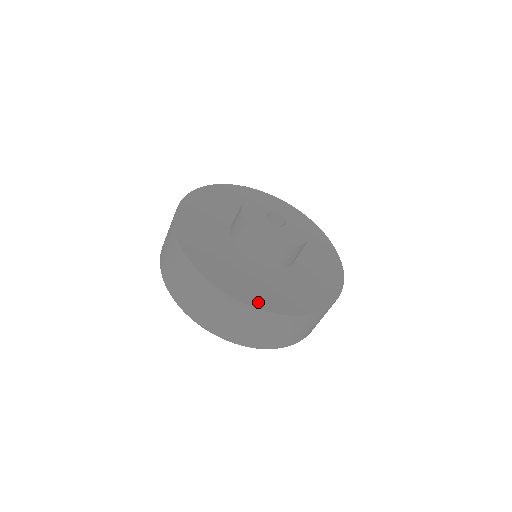
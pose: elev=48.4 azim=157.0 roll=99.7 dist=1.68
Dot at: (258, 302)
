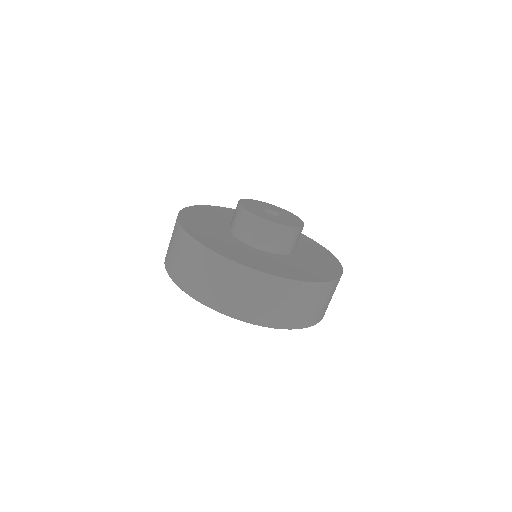
Dot at: (298, 277)
